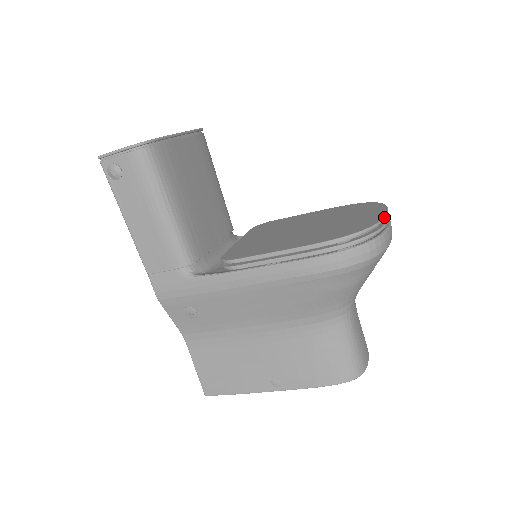
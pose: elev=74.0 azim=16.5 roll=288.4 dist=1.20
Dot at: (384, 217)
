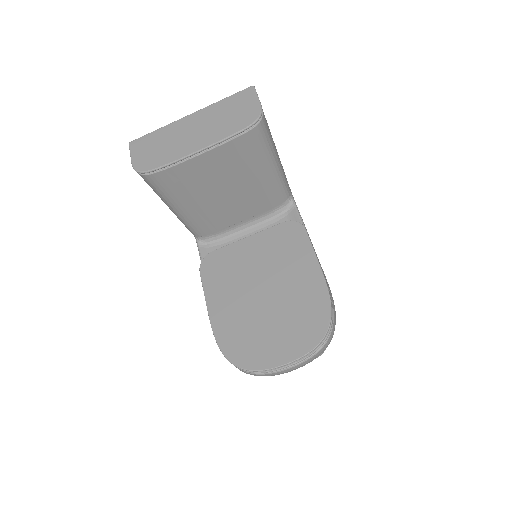
Dot at: (263, 370)
